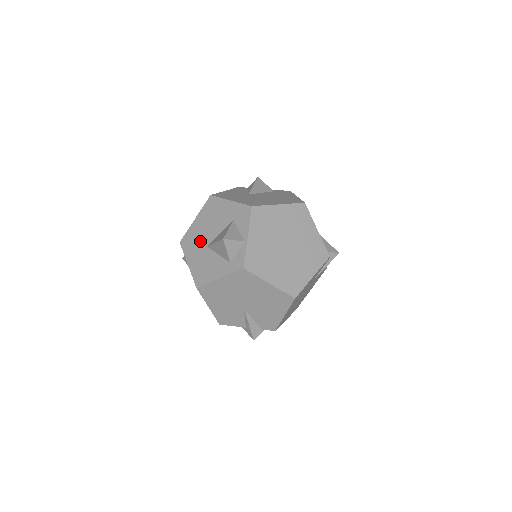
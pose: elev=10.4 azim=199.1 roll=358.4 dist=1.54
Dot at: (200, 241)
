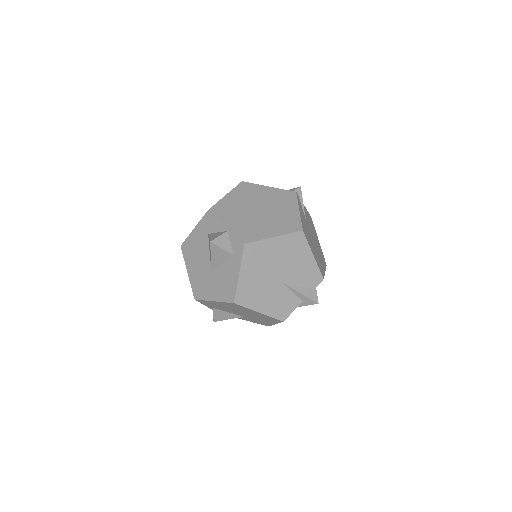
Dot at: (204, 277)
